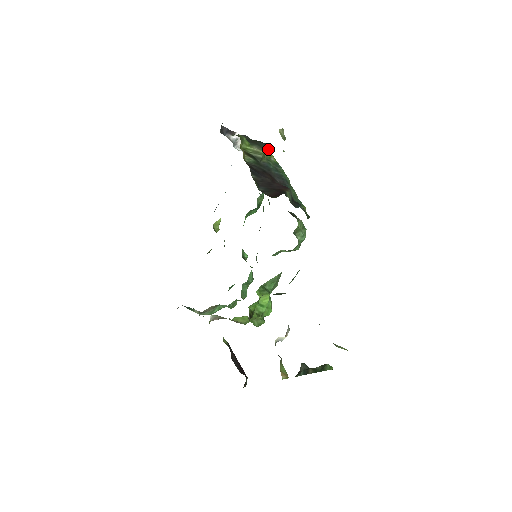
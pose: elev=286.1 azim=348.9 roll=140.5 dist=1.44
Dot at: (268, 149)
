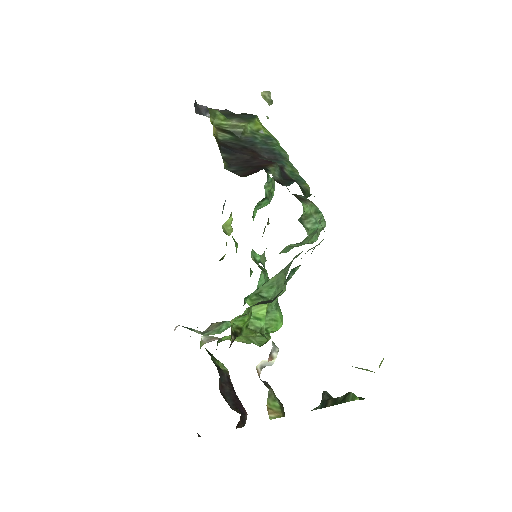
Dot at: (254, 120)
